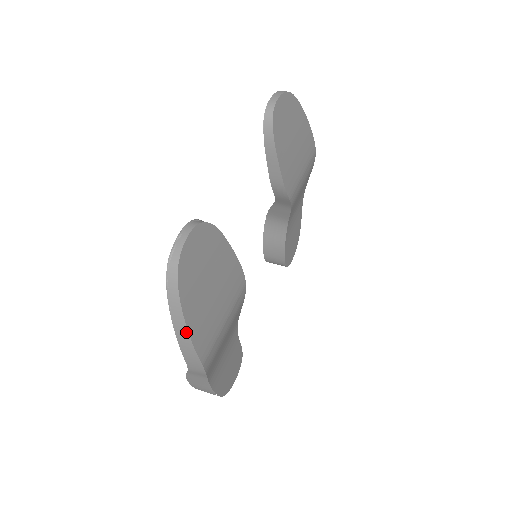
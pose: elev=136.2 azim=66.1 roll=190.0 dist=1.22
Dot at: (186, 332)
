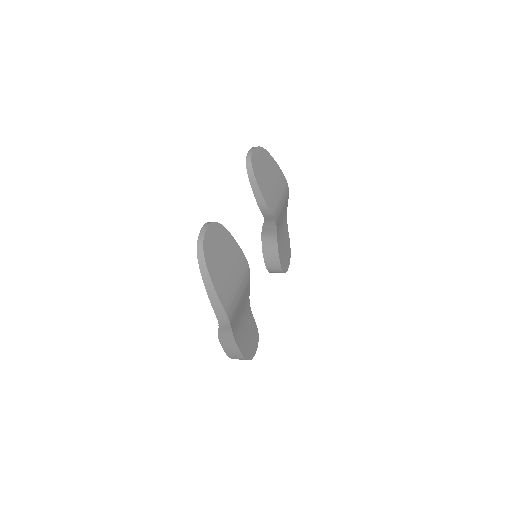
Dot at: (213, 289)
